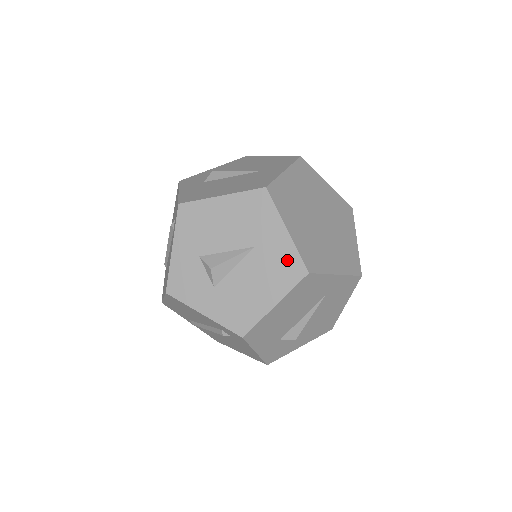
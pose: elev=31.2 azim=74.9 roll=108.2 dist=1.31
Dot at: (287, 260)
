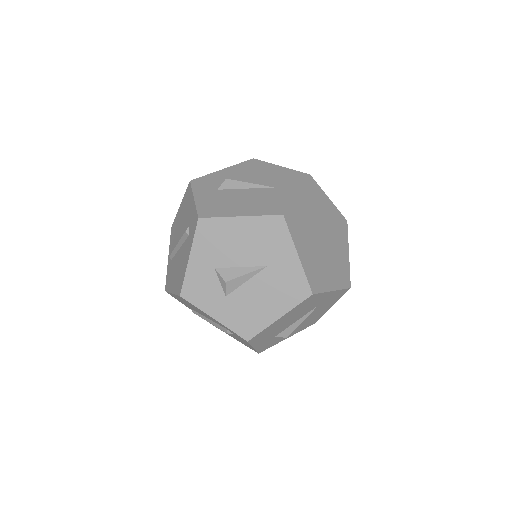
Dot at: (295, 281)
